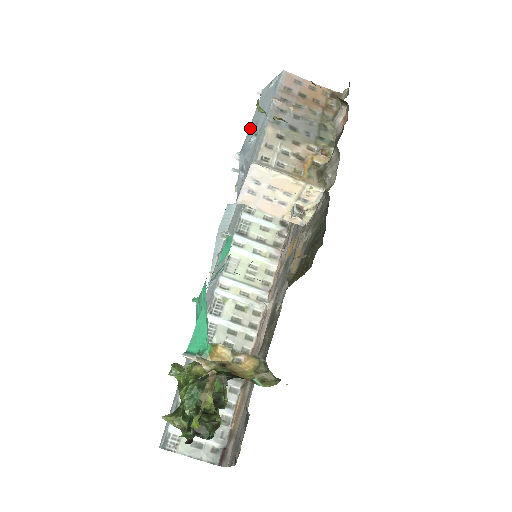
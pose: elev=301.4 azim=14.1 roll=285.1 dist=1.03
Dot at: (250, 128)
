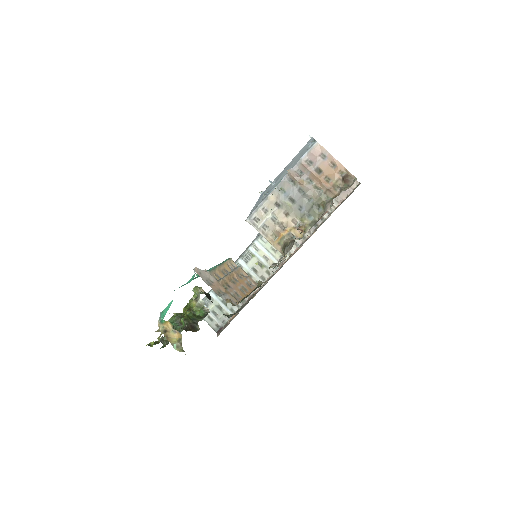
Dot at: (270, 182)
